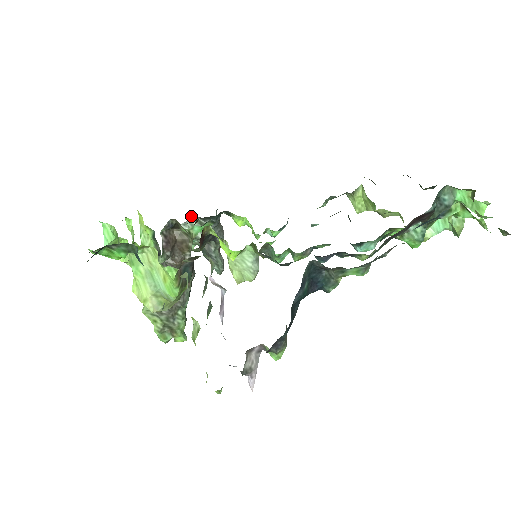
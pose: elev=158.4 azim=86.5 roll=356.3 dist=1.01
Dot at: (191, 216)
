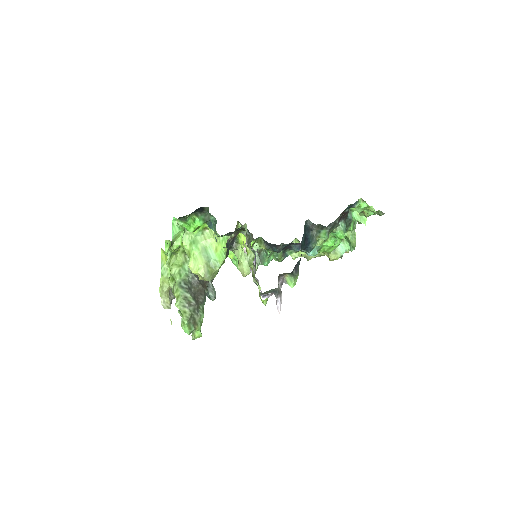
Dot at: occluded
